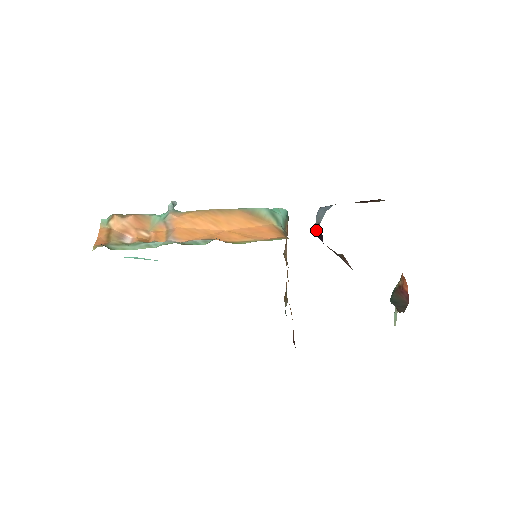
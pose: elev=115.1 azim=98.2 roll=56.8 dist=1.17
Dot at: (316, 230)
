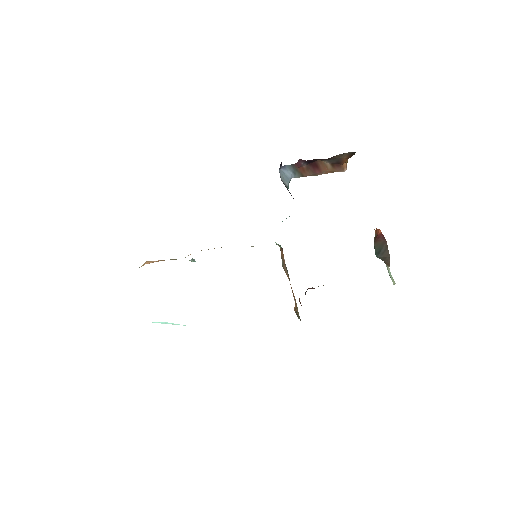
Dot at: (282, 180)
